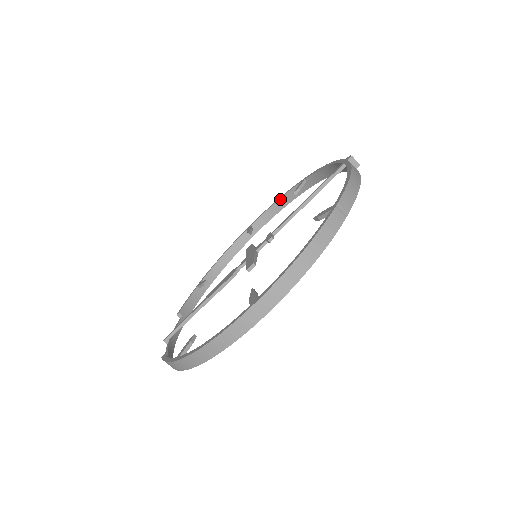
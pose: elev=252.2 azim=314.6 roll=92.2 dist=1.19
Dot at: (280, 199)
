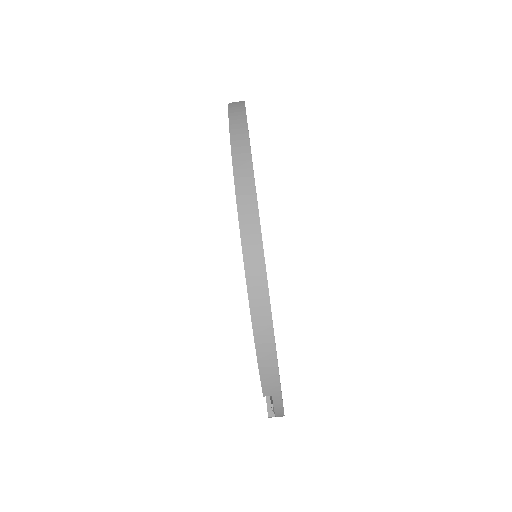
Dot at: occluded
